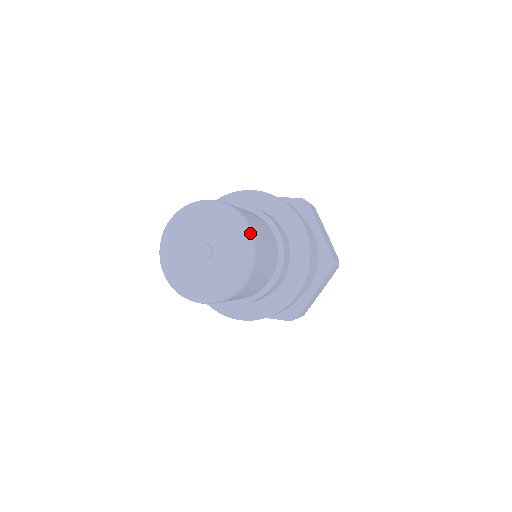
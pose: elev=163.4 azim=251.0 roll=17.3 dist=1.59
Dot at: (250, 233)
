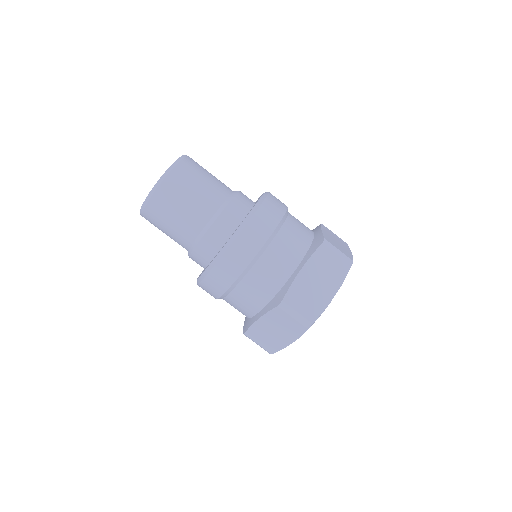
Dot at: (183, 156)
